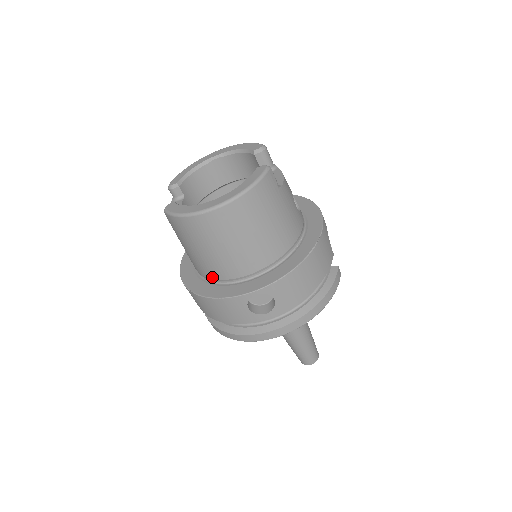
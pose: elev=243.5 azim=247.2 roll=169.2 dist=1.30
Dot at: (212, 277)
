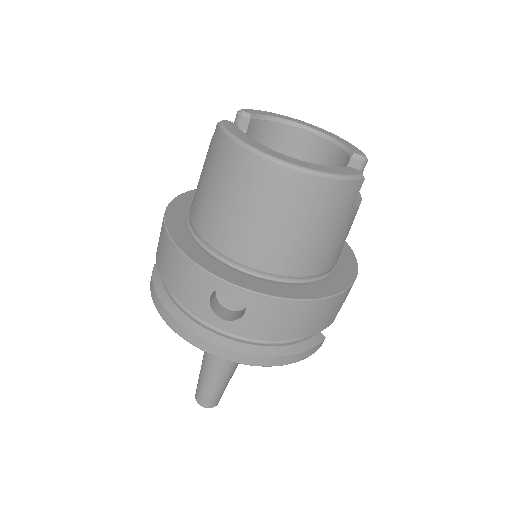
Dot at: (201, 233)
